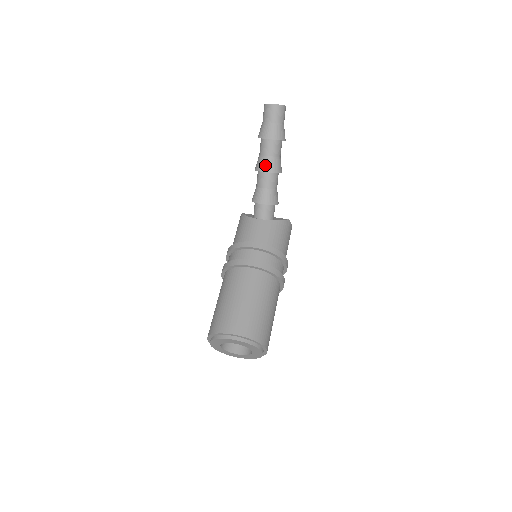
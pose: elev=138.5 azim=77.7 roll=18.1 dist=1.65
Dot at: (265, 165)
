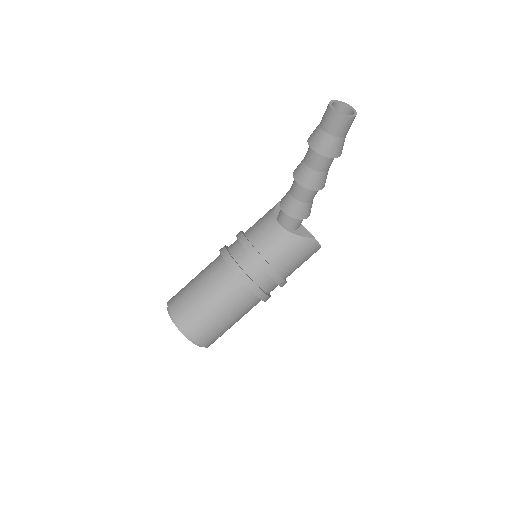
Dot at: (300, 174)
